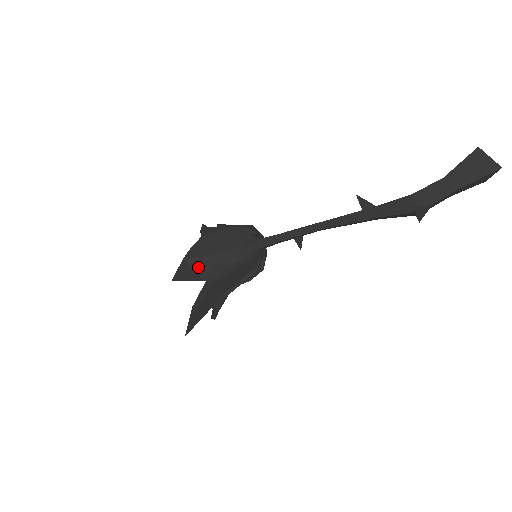
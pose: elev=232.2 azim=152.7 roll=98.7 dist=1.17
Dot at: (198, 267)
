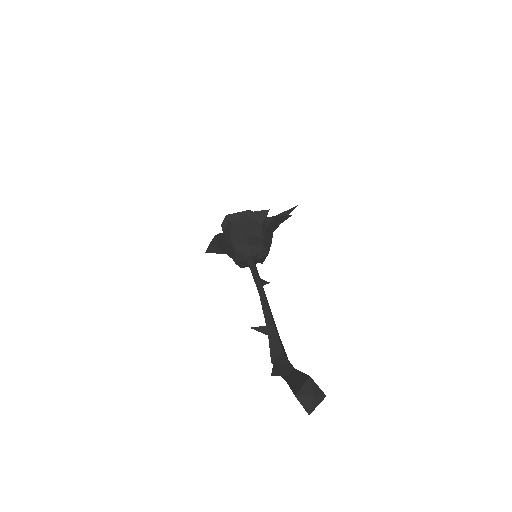
Dot at: (221, 248)
